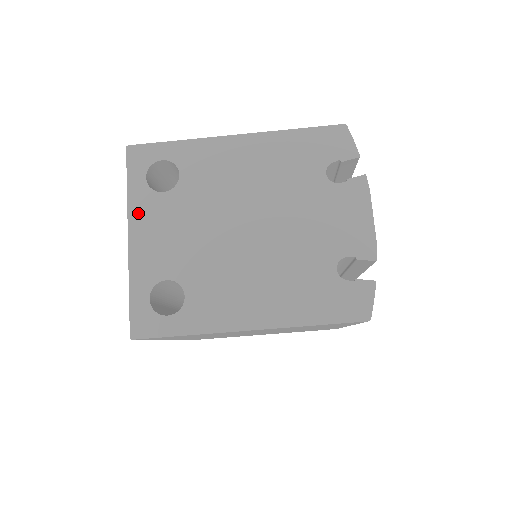
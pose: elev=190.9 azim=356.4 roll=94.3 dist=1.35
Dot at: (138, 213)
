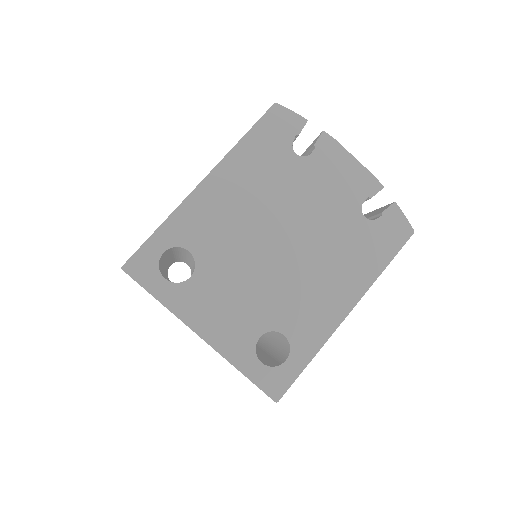
Dot at: (187, 311)
